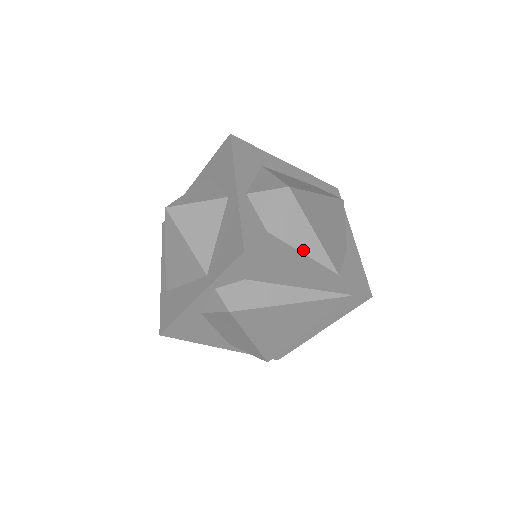
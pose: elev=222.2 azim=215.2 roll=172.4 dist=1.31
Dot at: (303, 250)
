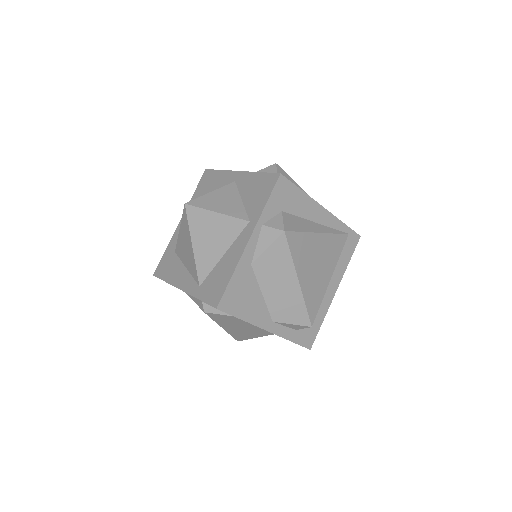
Dot at: occluded
